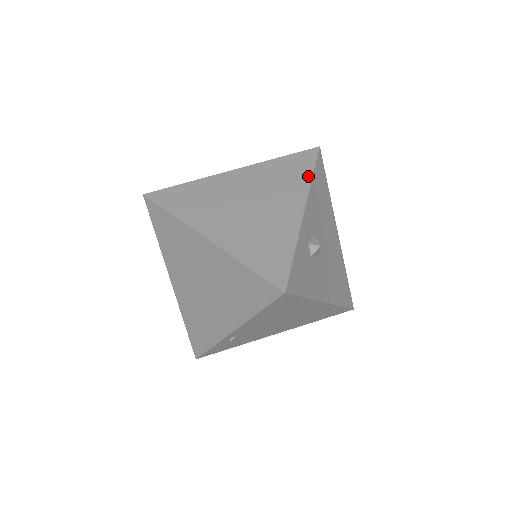
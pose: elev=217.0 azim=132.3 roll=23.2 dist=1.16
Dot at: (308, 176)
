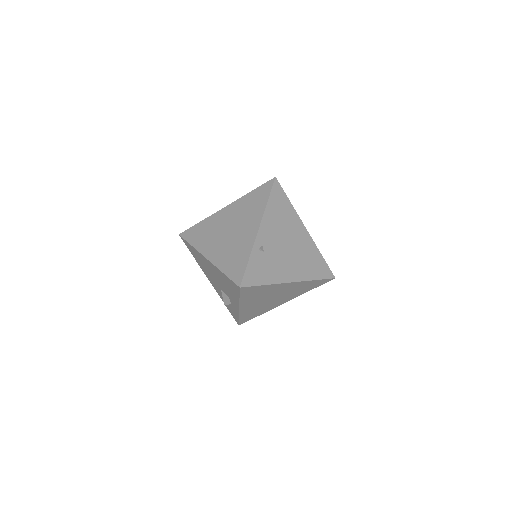
Dot at: occluded
